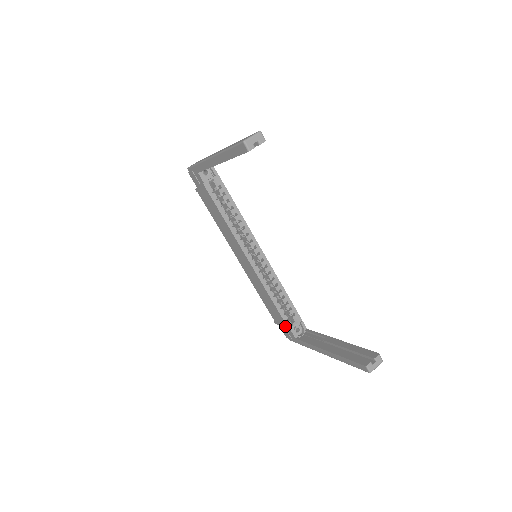
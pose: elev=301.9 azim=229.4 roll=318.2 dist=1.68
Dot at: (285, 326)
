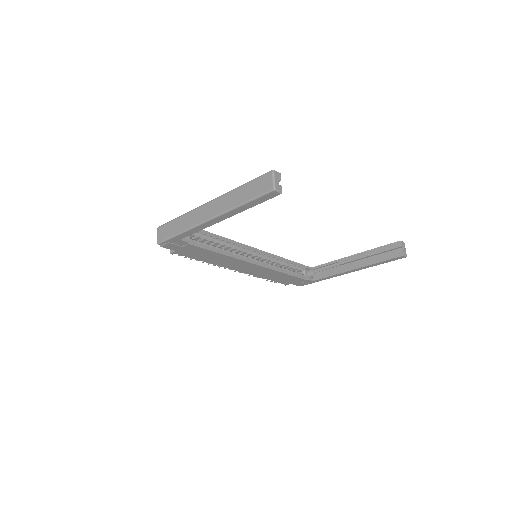
Dot at: (300, 281)
